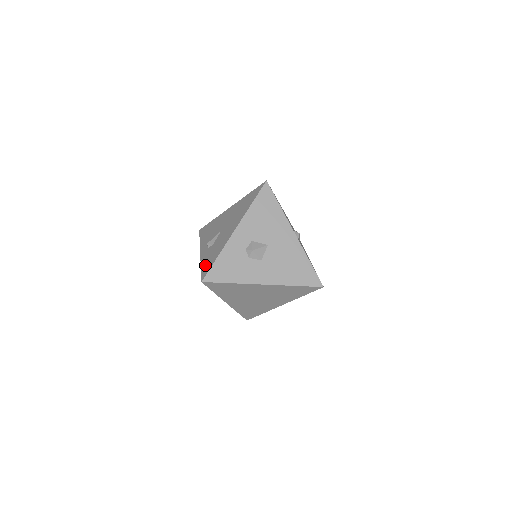
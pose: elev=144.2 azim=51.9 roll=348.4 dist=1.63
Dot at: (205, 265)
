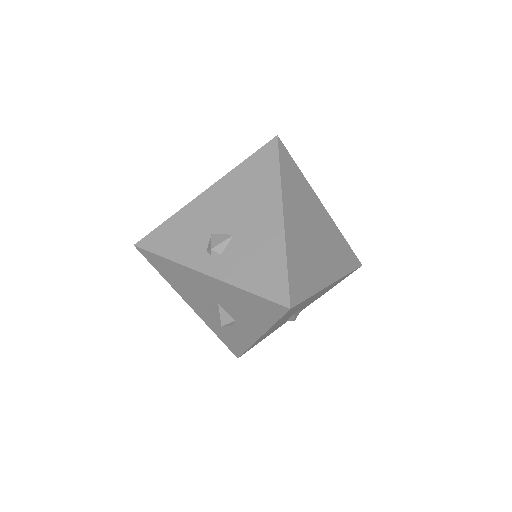
Dot at: occluded
